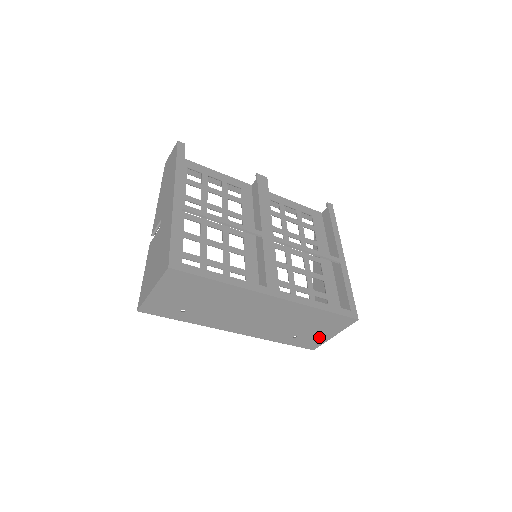
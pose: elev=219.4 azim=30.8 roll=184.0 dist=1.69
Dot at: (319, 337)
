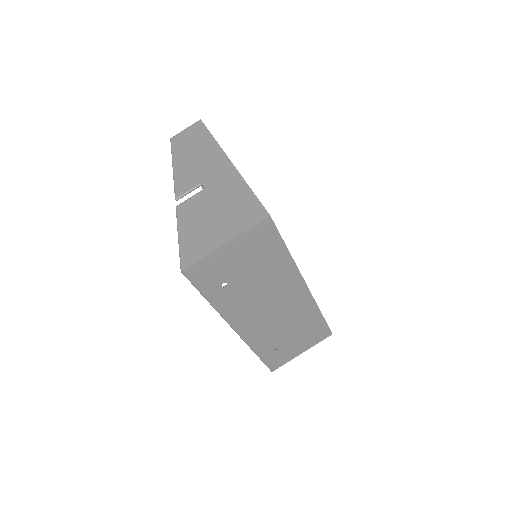
Dot at: (291, 353)
